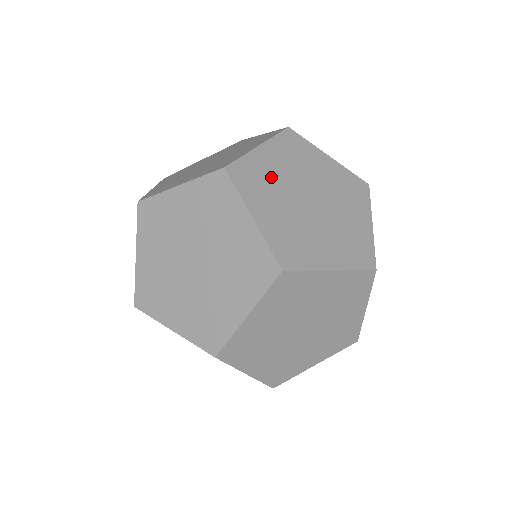
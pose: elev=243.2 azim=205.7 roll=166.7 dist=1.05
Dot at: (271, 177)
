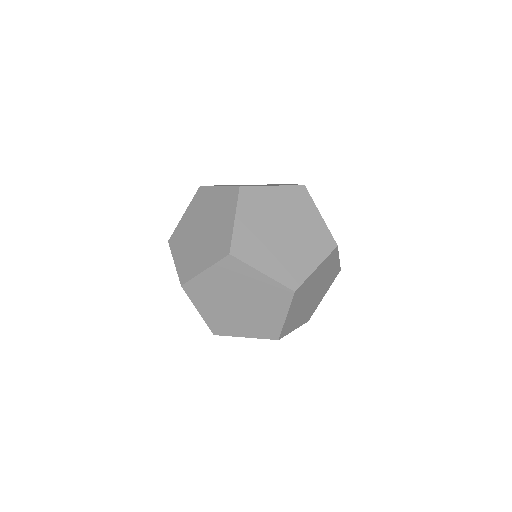
Dot at: (228, 185)
